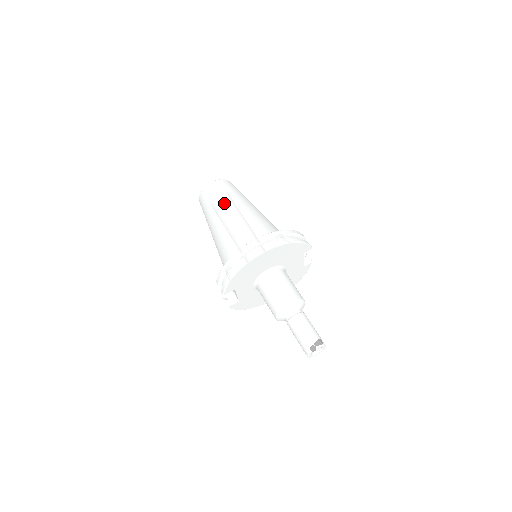
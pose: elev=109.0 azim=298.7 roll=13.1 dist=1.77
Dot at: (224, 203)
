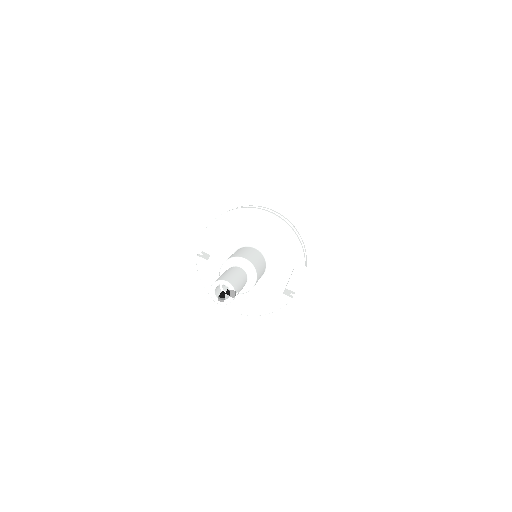
Dot at: occluded
